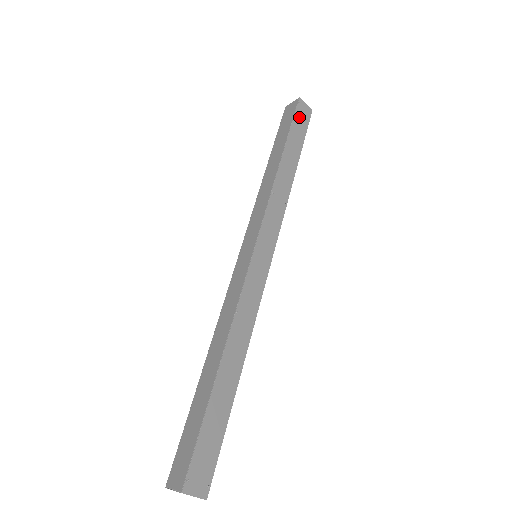
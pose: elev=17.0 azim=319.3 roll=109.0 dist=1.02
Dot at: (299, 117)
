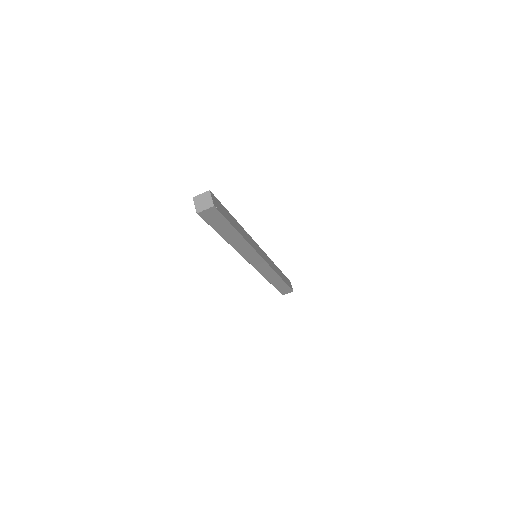
Dot at: (288, 281)
